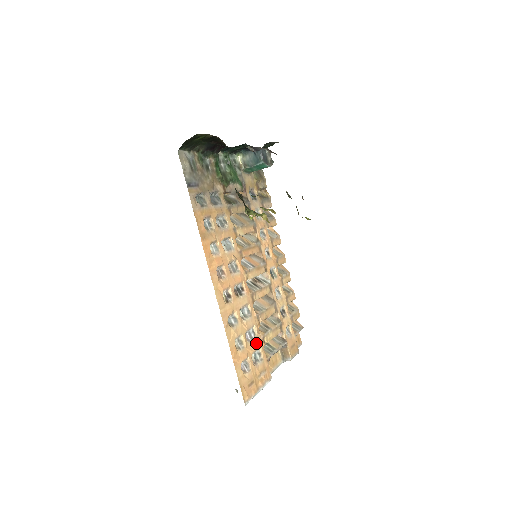
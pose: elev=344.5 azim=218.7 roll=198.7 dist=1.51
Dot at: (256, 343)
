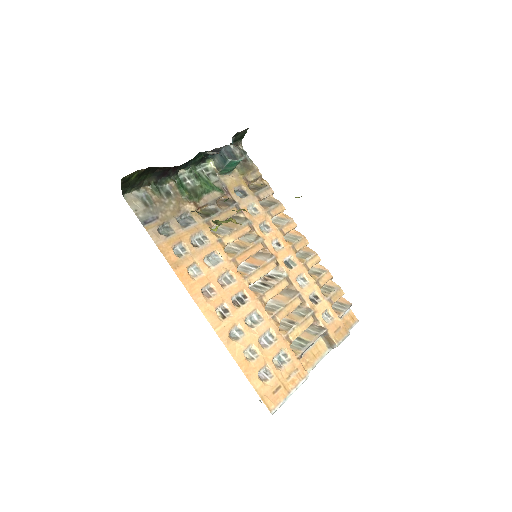
Dot at: (276, 346)
